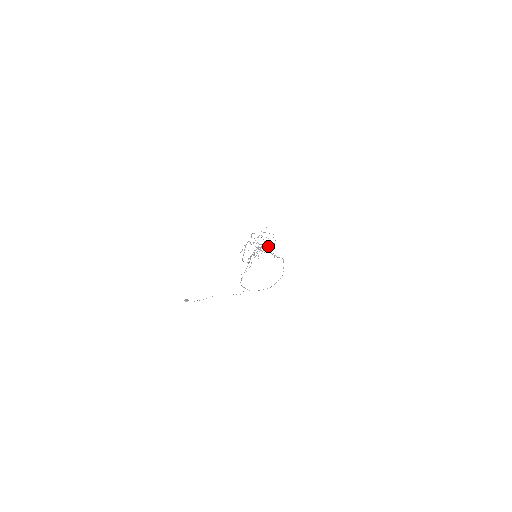
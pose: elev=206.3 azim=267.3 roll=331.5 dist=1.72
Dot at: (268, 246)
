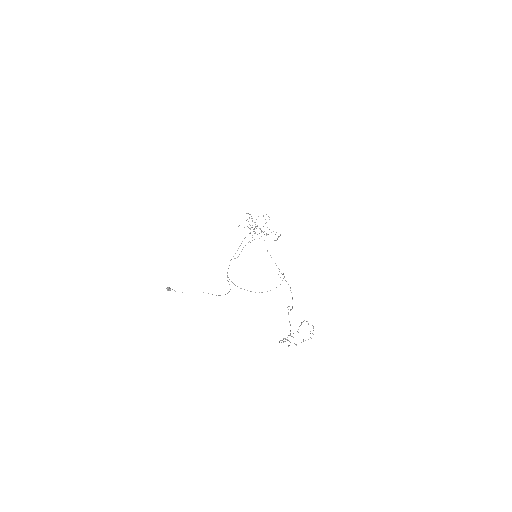
Dot at: occluded
